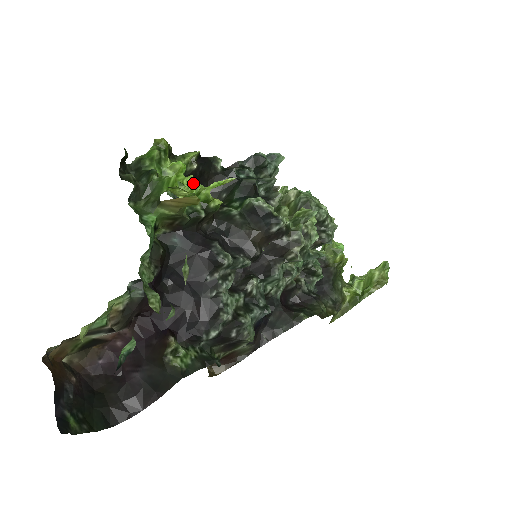
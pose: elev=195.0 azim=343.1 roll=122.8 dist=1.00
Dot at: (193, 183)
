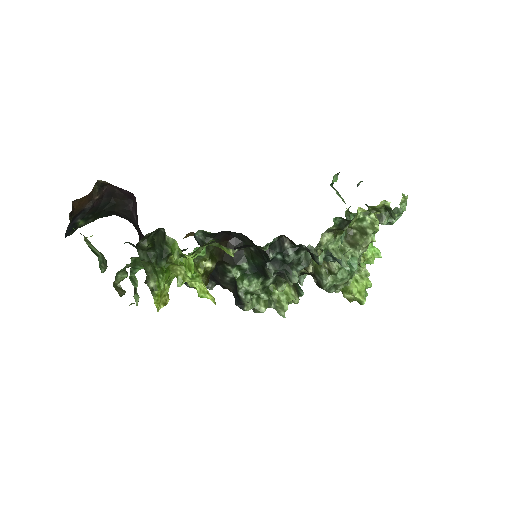
Dot at: (190, 278)
